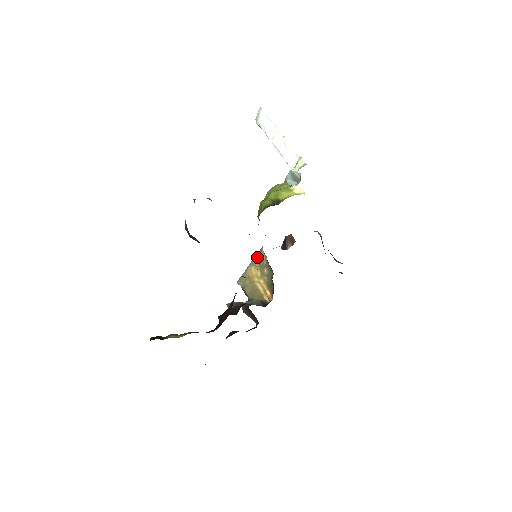
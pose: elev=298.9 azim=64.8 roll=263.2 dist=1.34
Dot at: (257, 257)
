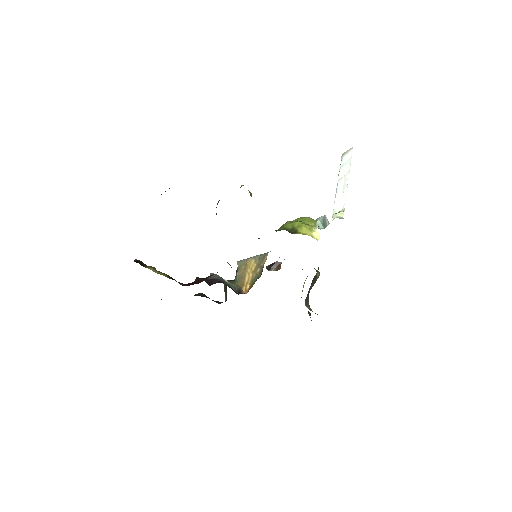
Dot at: (261, 256)
